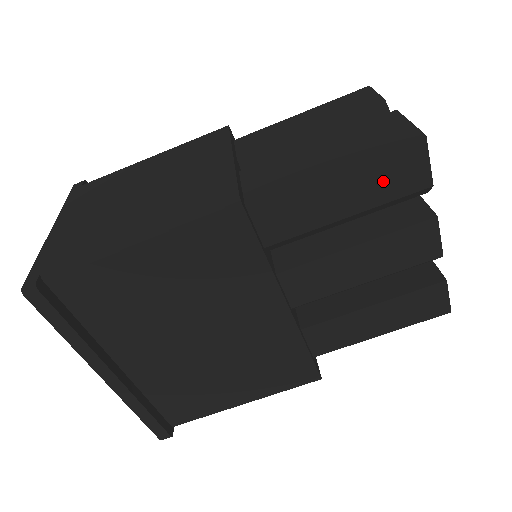
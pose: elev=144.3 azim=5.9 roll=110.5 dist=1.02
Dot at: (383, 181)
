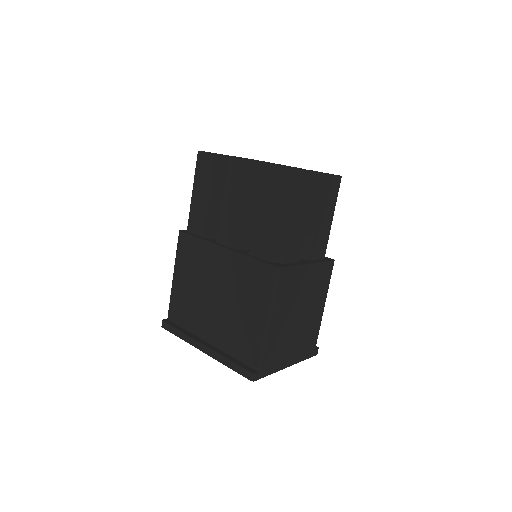
Dot at: (204, 174)
